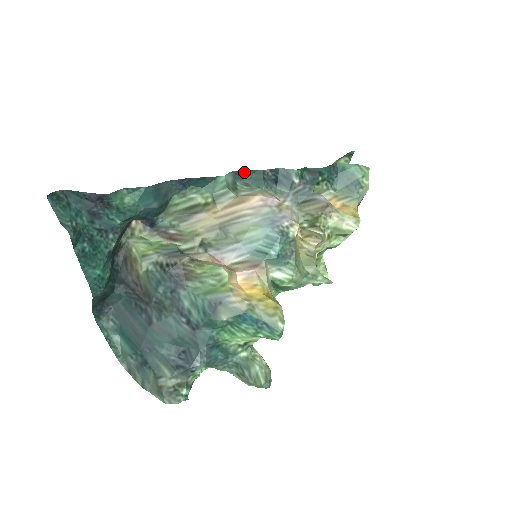
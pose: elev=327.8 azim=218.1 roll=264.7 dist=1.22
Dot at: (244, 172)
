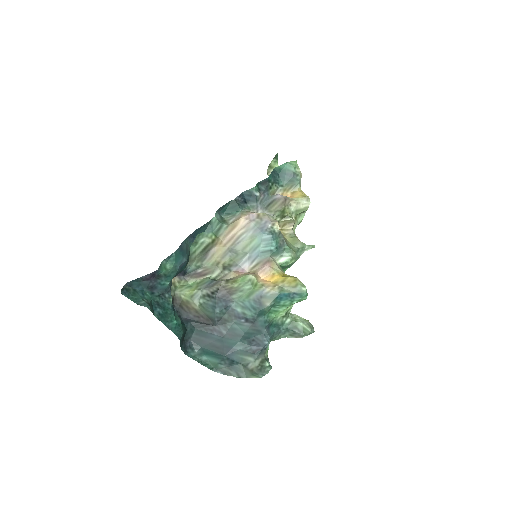
Dot at: (223, 207)
